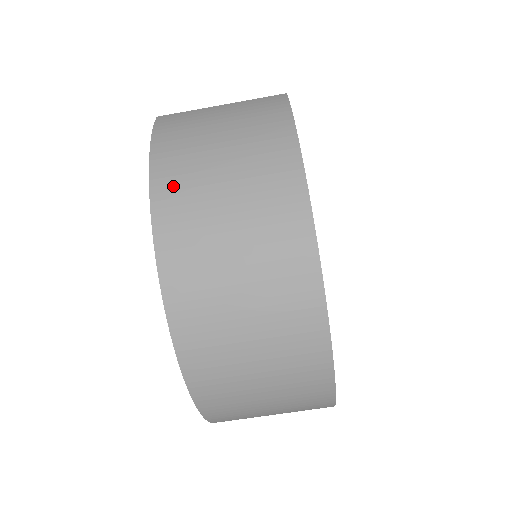
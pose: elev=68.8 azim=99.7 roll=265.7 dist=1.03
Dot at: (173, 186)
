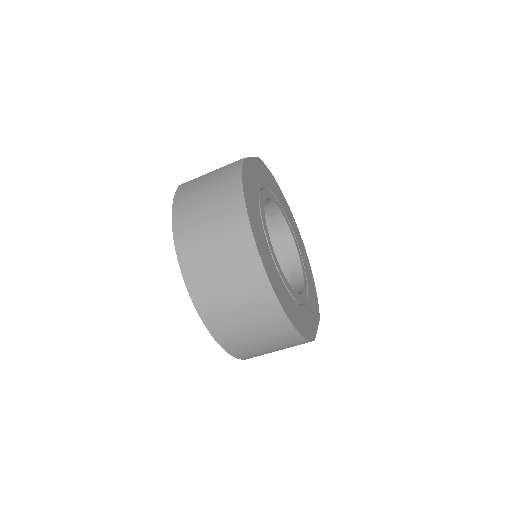
Dot at: (183, 221)
